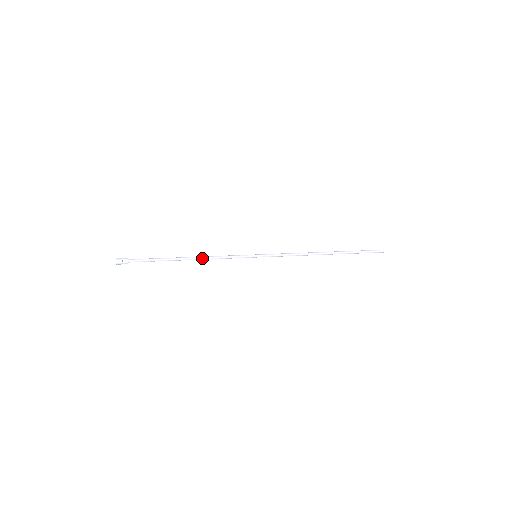
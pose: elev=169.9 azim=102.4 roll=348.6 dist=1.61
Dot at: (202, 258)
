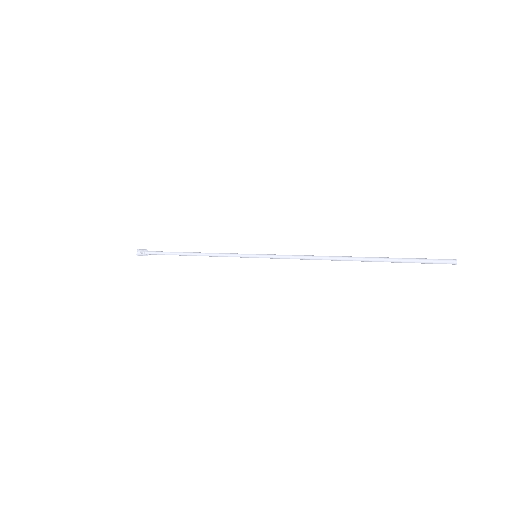
Dot at: (202, 254)
